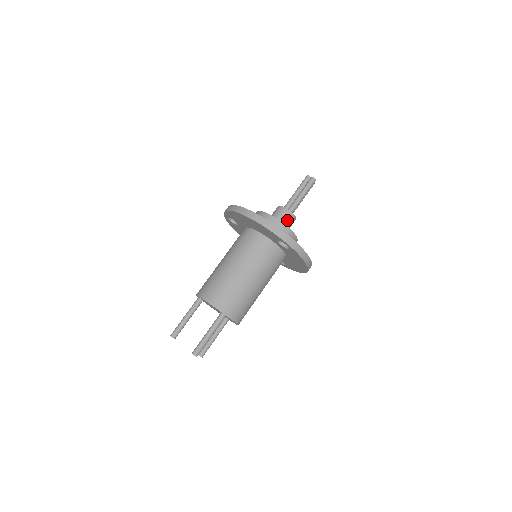
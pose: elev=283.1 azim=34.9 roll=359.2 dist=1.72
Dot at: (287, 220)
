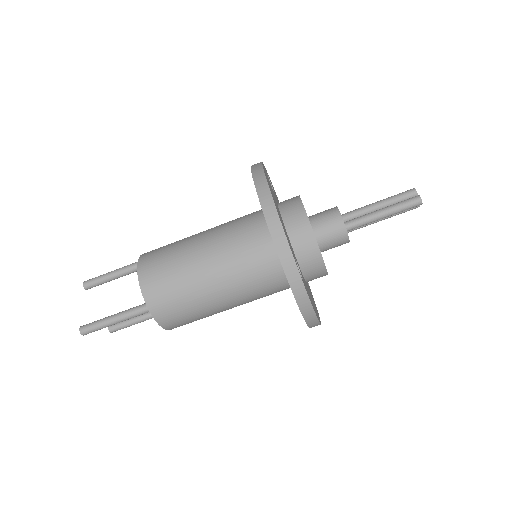
Dot at: (331, 236)
